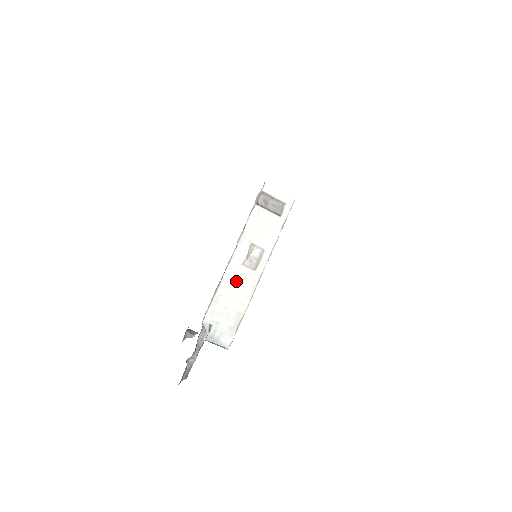
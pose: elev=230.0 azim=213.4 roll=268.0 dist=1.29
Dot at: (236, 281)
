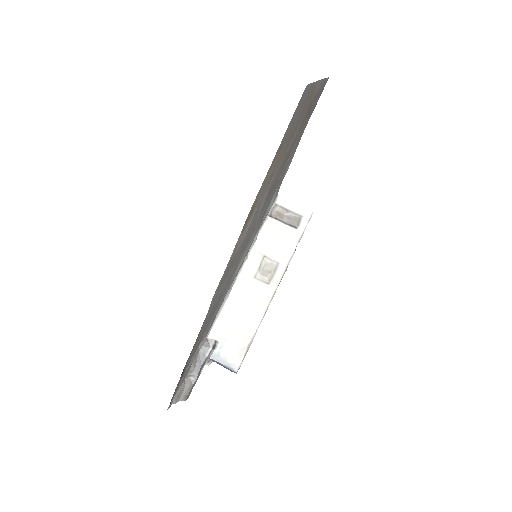
Dot at: (246, 295)
